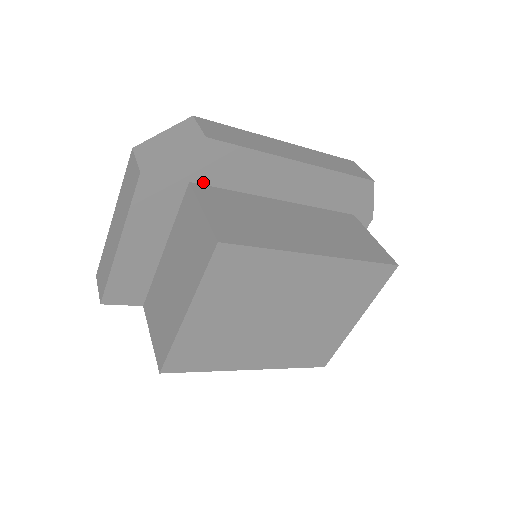
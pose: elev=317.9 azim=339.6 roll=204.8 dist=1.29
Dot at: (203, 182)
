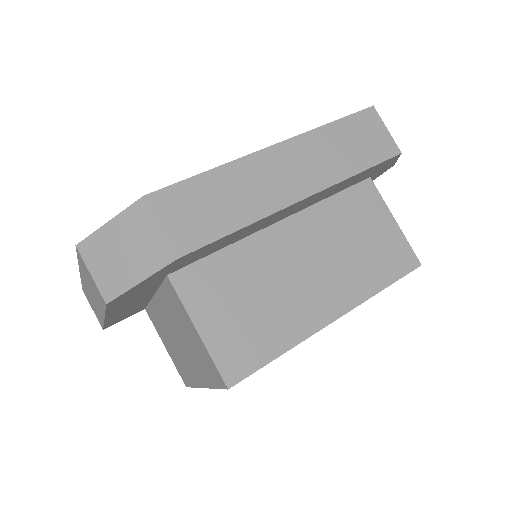
Dot at: (183, 266)
